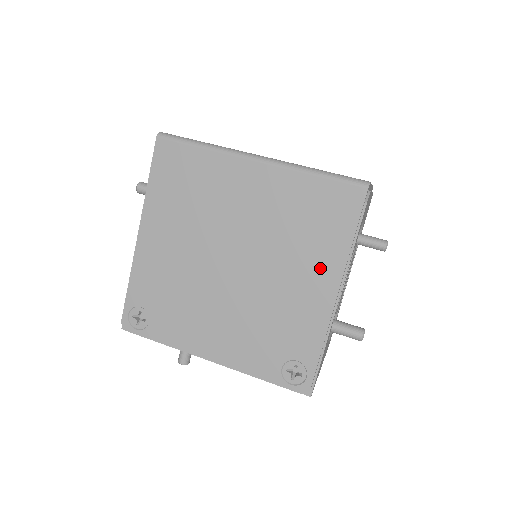
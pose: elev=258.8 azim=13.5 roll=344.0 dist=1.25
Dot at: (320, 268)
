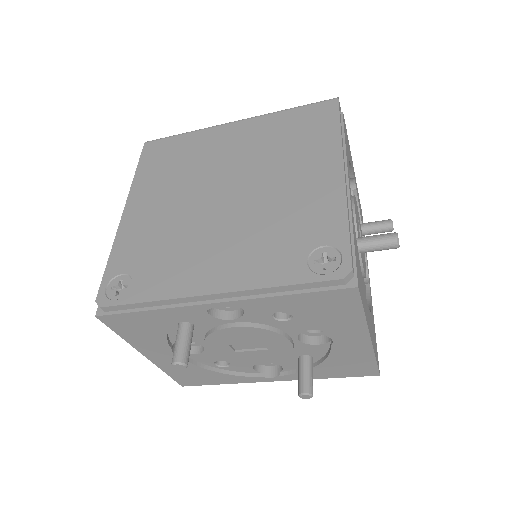
Dot at: (317, 160)
